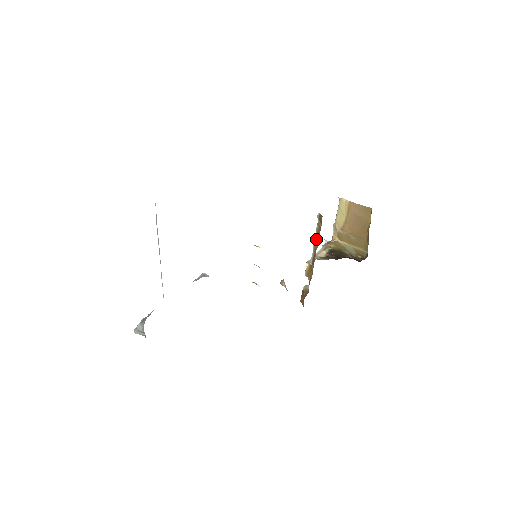
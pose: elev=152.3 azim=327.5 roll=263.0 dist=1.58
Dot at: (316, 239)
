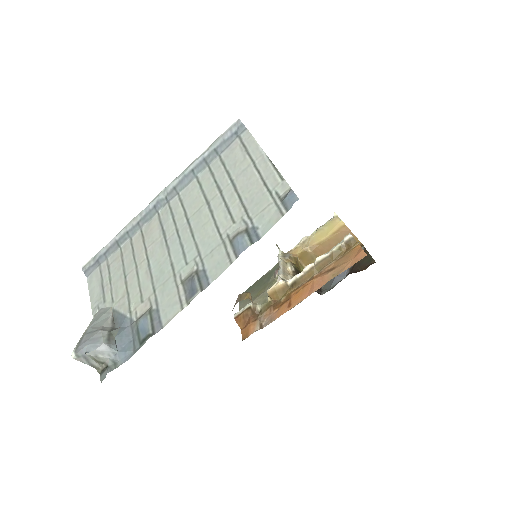
Dot at: (324, 261)
